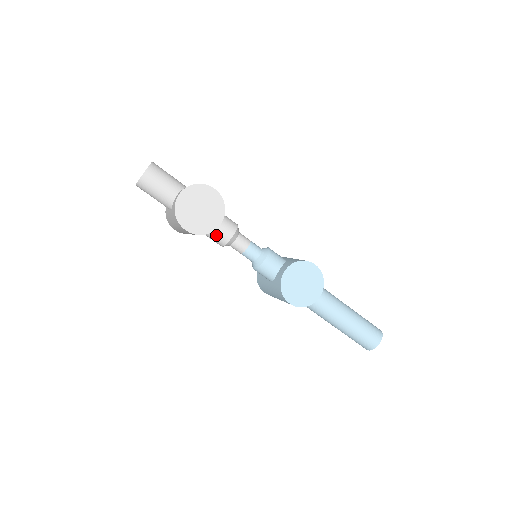
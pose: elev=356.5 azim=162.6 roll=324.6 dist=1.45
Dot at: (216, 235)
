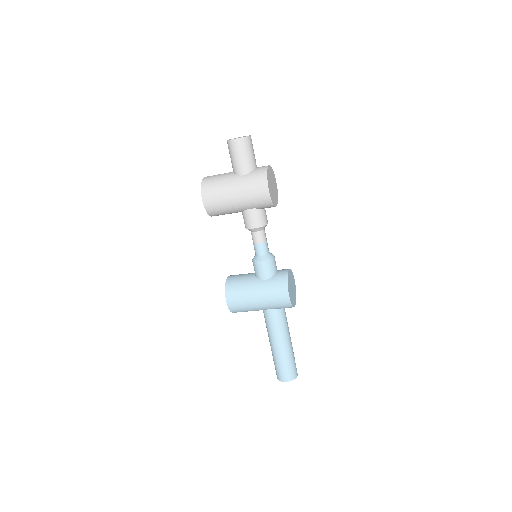
Dot at: (261, 215)
